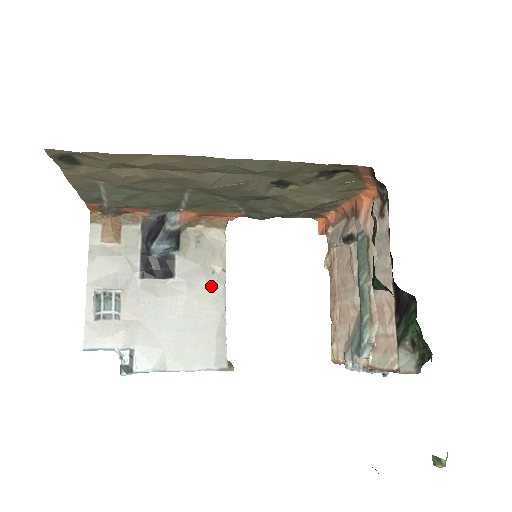
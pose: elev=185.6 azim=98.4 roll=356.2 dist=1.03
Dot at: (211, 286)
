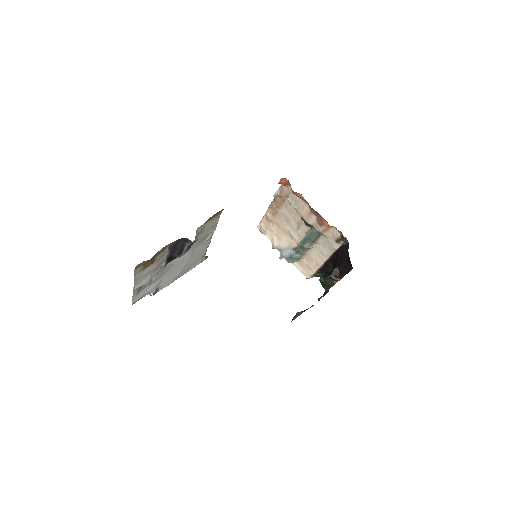
Dot at: (205, 241)
